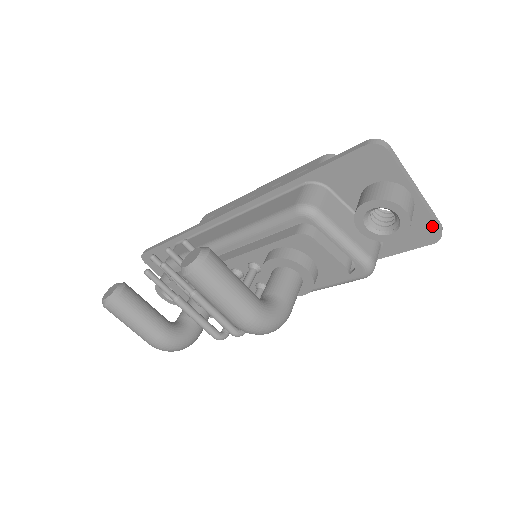
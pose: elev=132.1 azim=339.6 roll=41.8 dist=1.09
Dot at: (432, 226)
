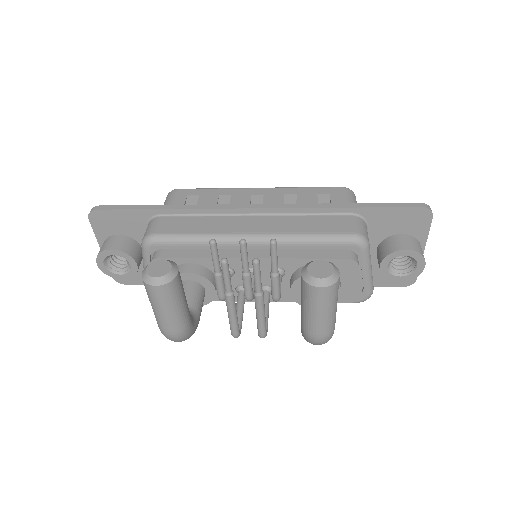
Dot at: occluded
